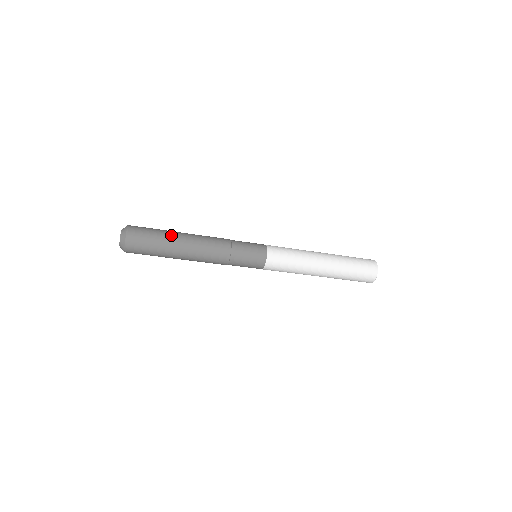
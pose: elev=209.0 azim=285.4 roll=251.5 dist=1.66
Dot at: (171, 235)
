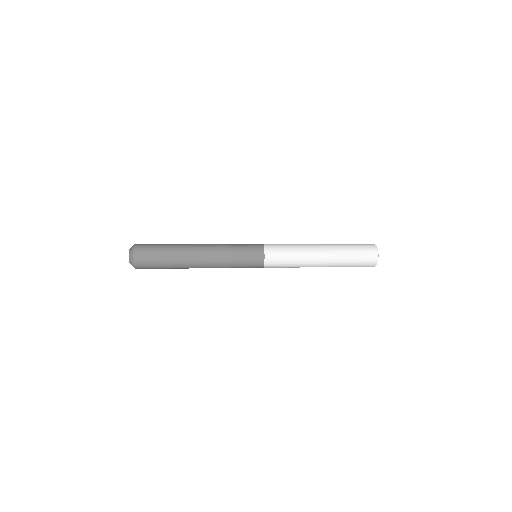
Dot at: (173, 257)
